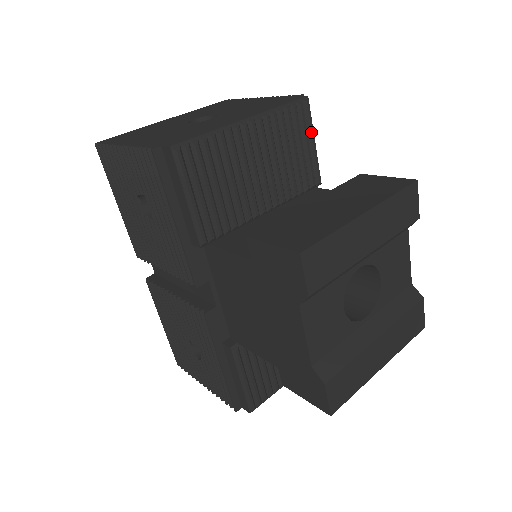
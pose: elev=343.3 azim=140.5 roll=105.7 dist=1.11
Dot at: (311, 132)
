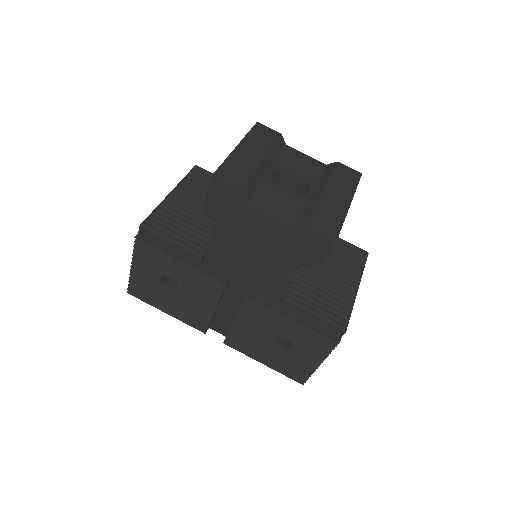
Dot at: occluded
